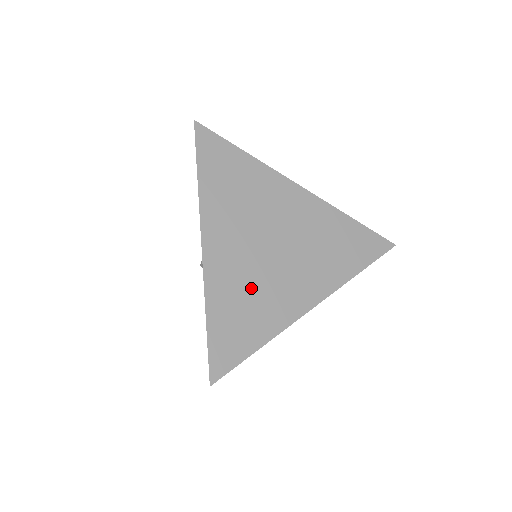
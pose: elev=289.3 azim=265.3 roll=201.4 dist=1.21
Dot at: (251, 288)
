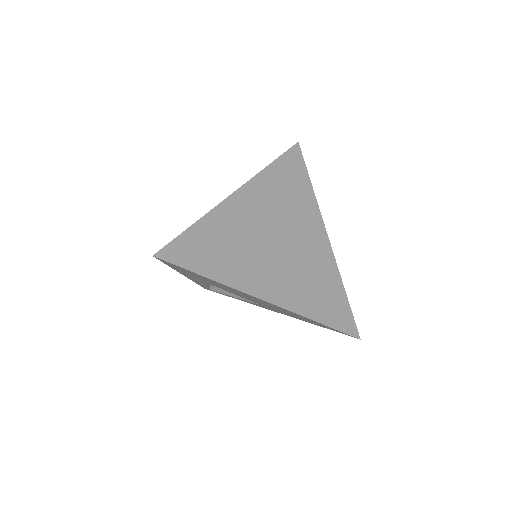
Dot at: (240, 243)
